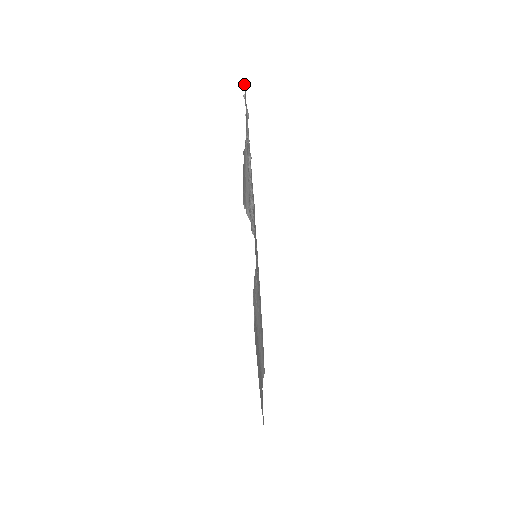
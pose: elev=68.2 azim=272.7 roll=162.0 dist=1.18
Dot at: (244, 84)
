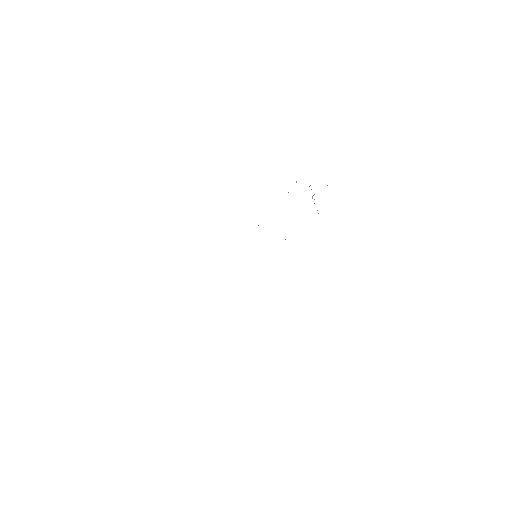
Dot at: occluded
